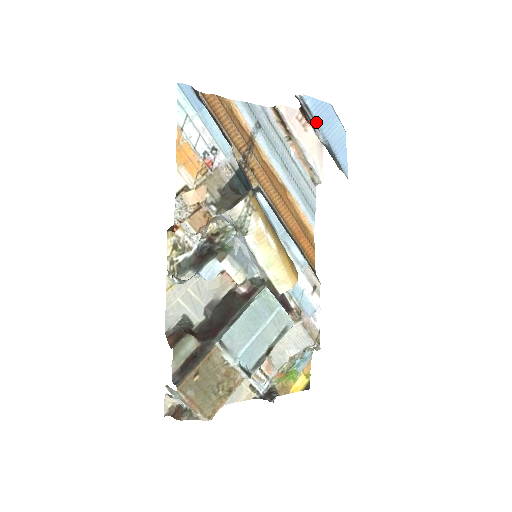
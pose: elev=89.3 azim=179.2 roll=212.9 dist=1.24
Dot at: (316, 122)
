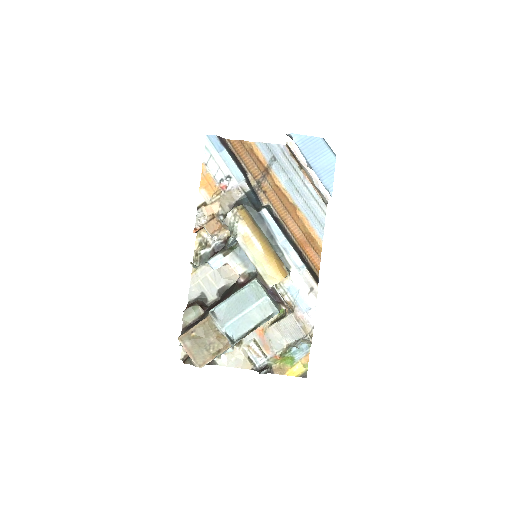
Dot at: (301, 153)
